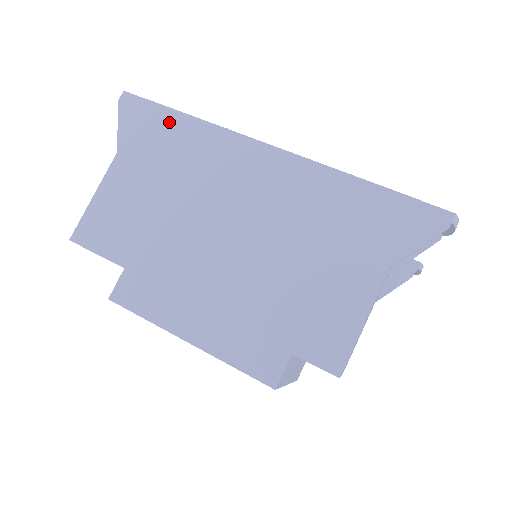
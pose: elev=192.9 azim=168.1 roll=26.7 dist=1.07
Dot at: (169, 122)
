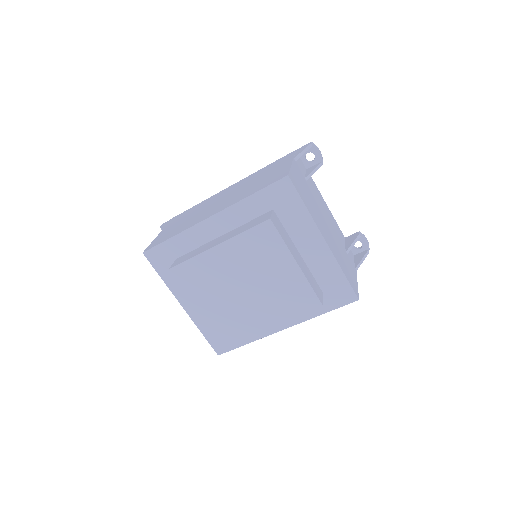
Dot at: (185, 212)
